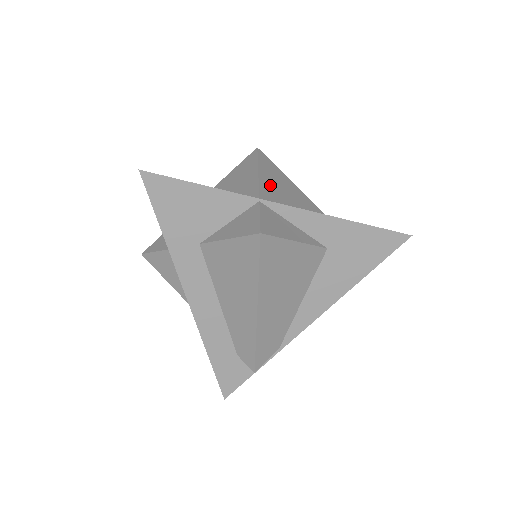
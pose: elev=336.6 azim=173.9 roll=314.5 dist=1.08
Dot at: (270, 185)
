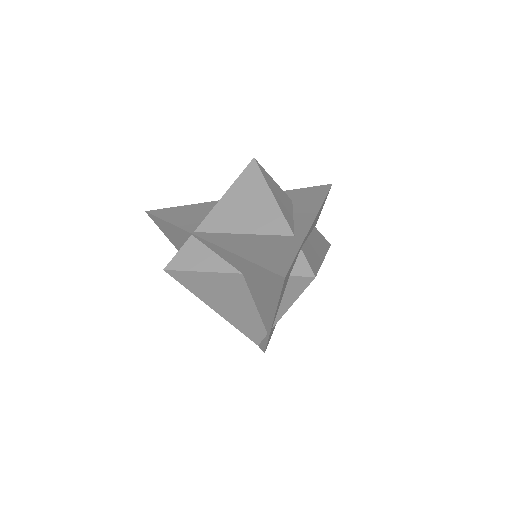
Dot at: (226, 209)
